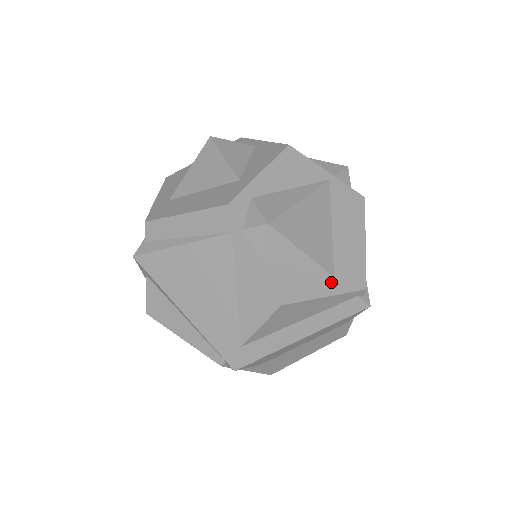
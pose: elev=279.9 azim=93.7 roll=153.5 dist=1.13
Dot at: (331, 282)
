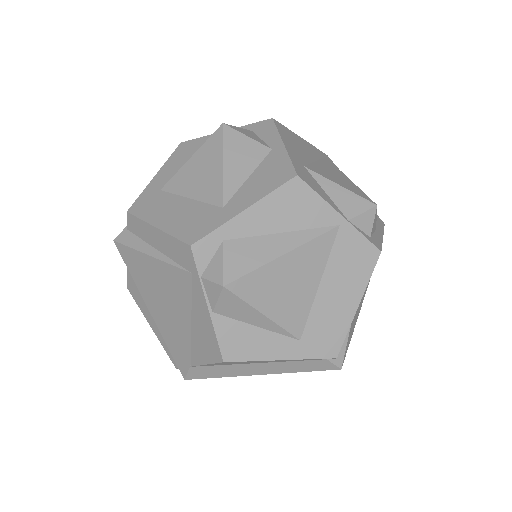
Dot at: (294, 345)
